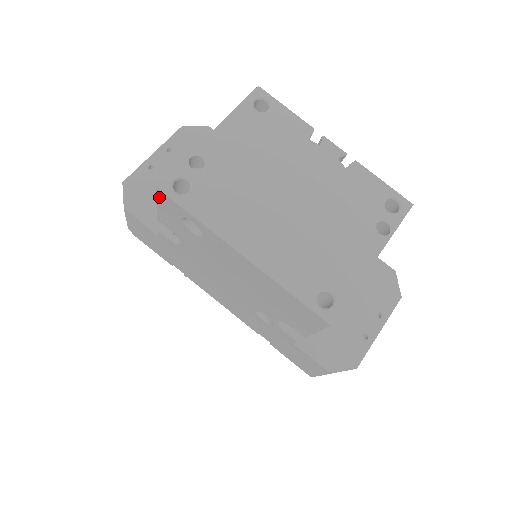
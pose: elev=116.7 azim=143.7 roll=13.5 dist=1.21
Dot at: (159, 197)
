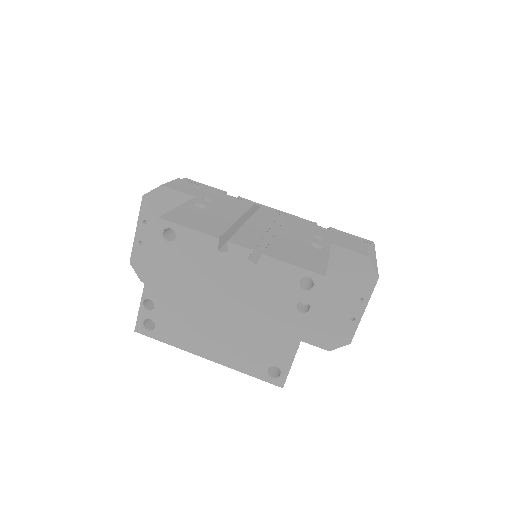
Dot at: occluded
